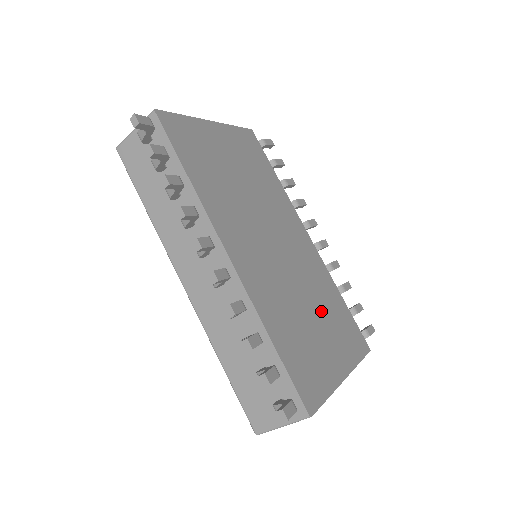
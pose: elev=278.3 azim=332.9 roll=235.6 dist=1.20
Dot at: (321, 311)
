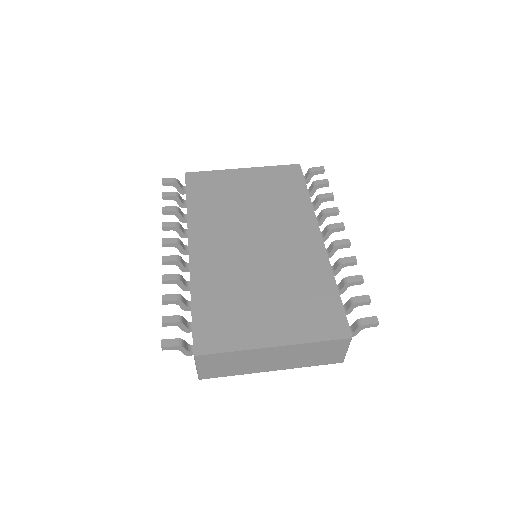
Dot at: (283, 293)
